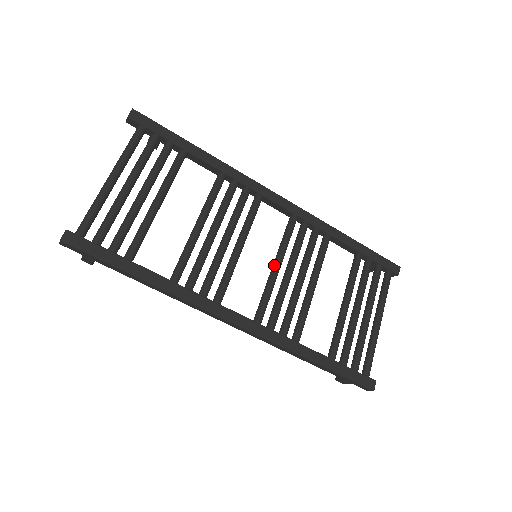
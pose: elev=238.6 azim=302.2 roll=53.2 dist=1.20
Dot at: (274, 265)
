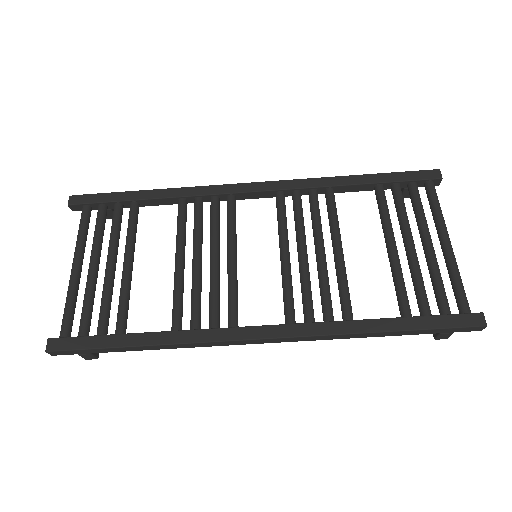
Dot at: (280, 254)
